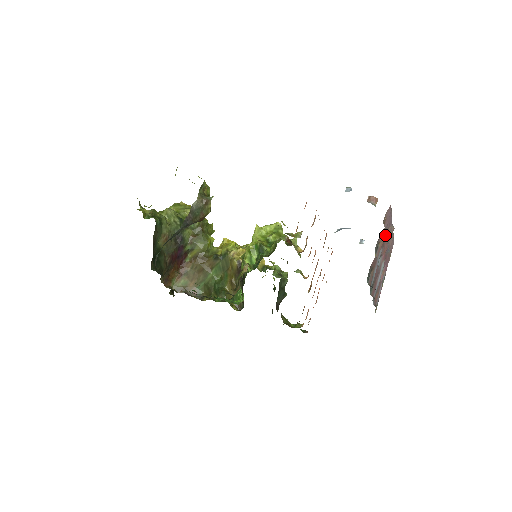
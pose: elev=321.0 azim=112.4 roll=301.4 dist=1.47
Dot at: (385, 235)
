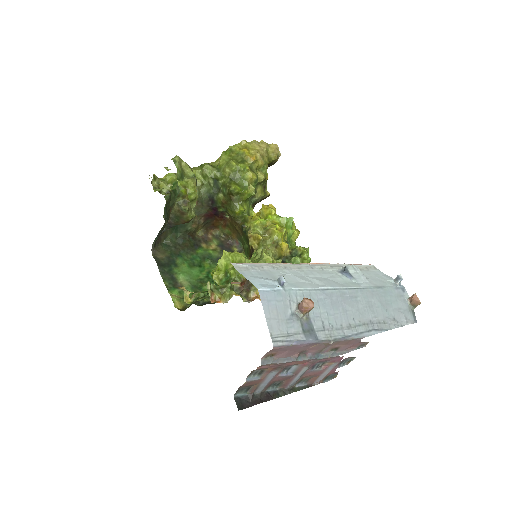
Dot at: (277, 364)
